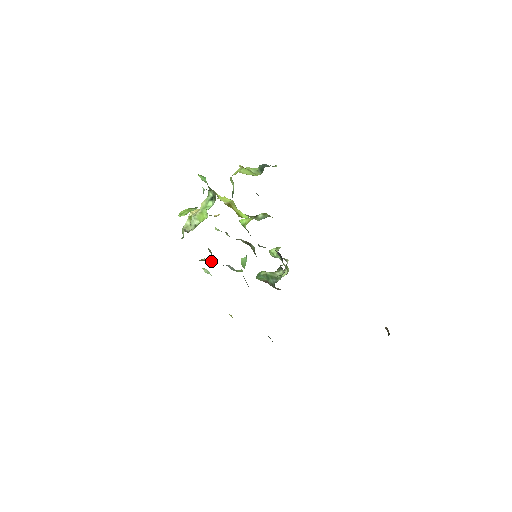
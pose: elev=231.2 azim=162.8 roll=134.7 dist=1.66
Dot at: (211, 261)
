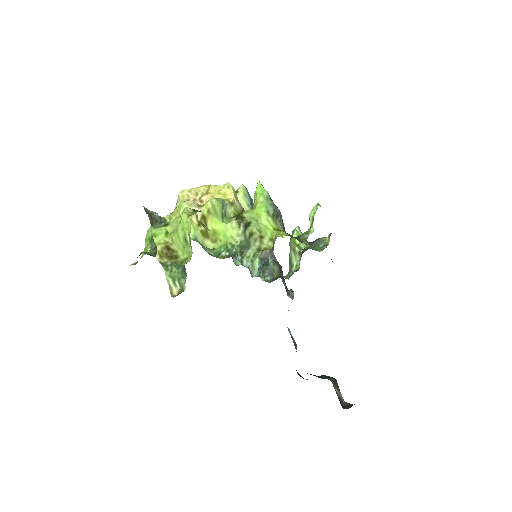
Dot at: occluded
